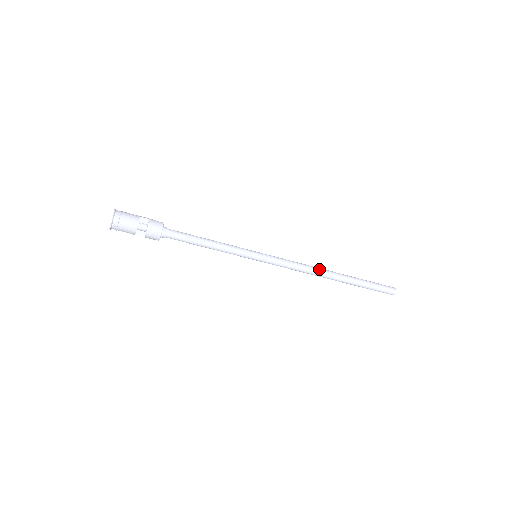
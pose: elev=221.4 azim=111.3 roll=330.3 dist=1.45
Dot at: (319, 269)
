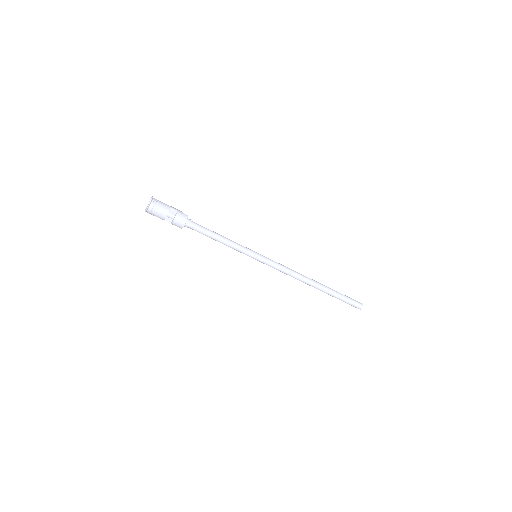
Dot at: (304, 277)
